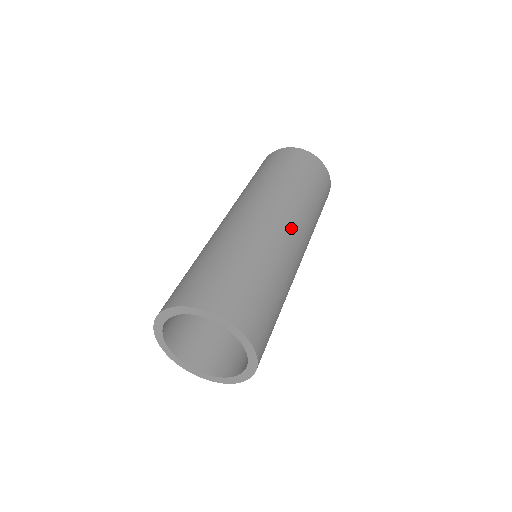
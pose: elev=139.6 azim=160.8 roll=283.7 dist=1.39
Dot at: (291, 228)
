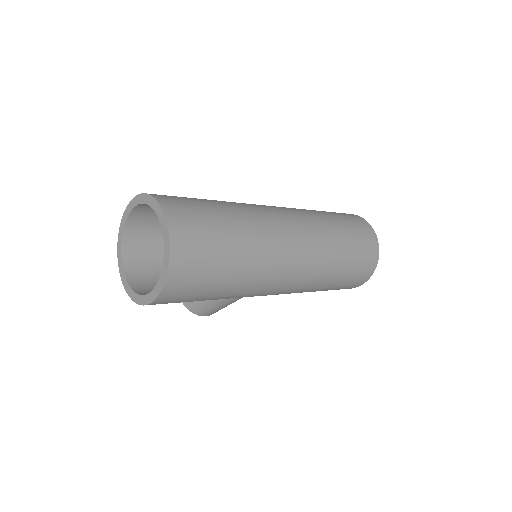
Dot at: (296, 258)
